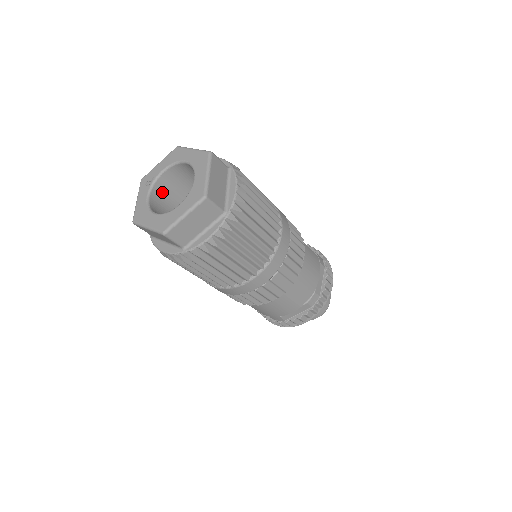
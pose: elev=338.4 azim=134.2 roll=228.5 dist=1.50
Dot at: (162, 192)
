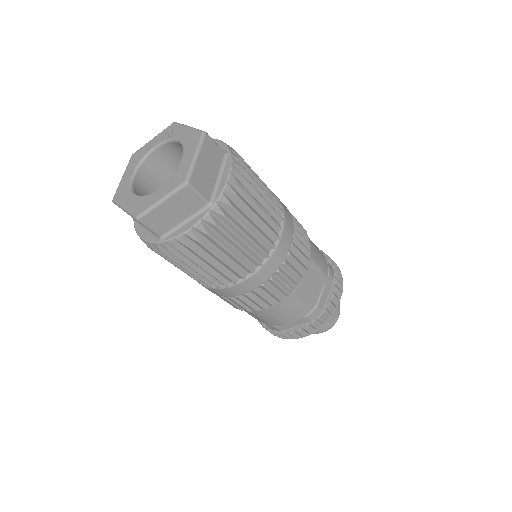
Dot at: (175, 152)
